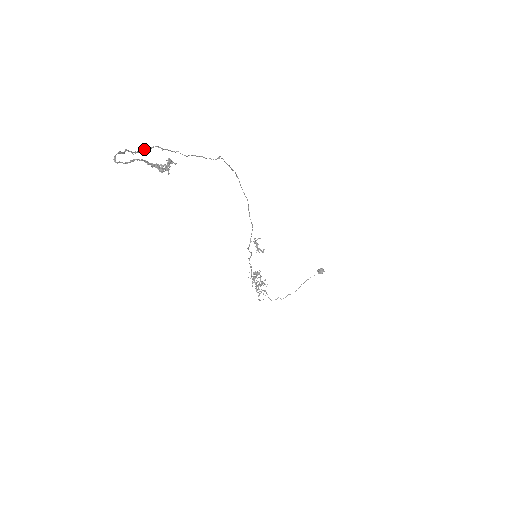
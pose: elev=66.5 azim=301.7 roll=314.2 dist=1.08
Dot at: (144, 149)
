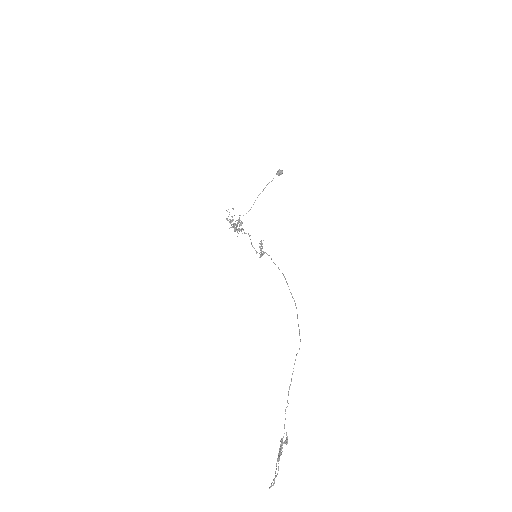
Dot at: occluded
